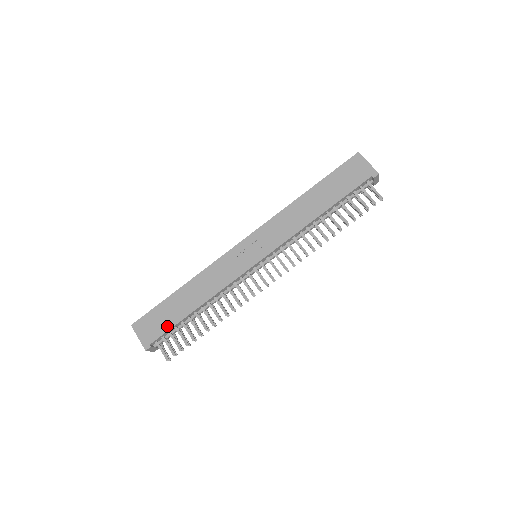
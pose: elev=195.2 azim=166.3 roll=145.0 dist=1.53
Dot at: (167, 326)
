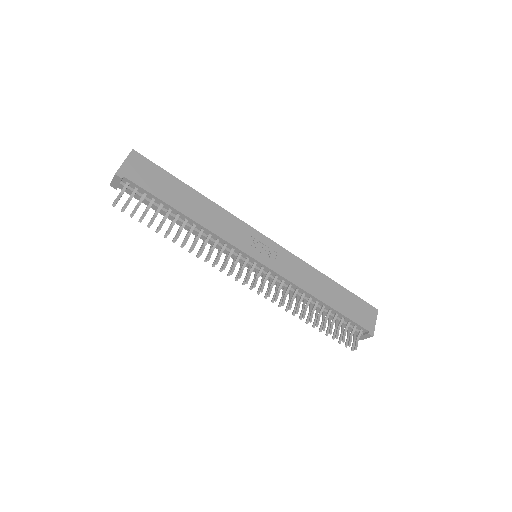
Dot at: (152, 189)
